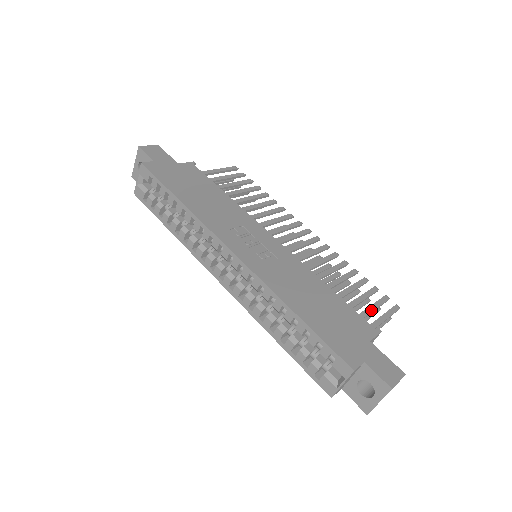
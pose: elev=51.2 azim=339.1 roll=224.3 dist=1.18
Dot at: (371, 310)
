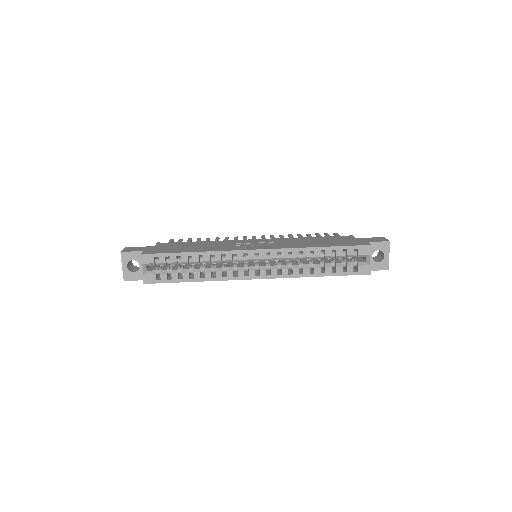
Dot at: occluded
